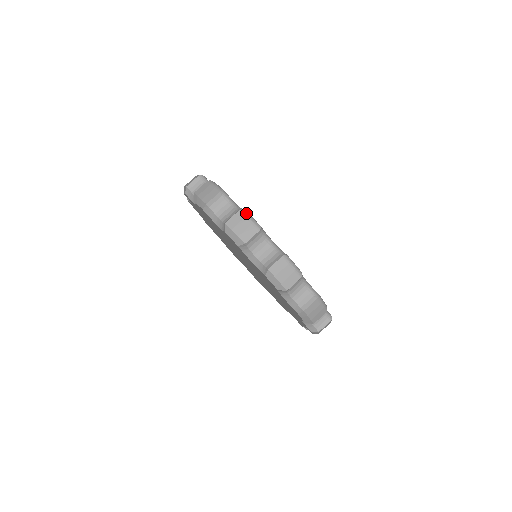
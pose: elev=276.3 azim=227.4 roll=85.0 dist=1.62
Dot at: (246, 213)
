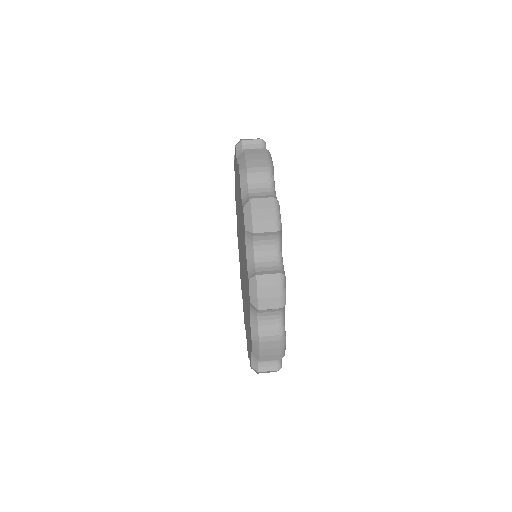
Dot at: occluded
